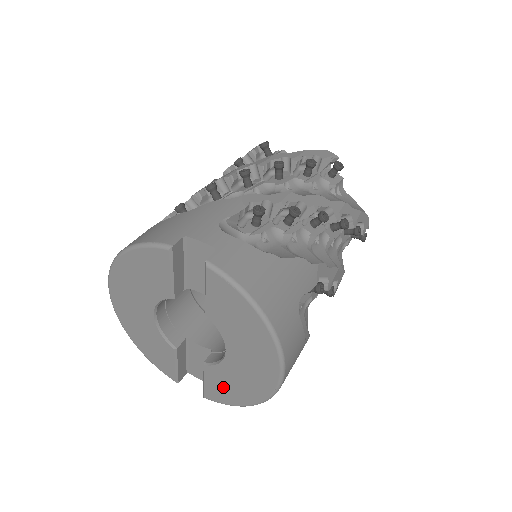
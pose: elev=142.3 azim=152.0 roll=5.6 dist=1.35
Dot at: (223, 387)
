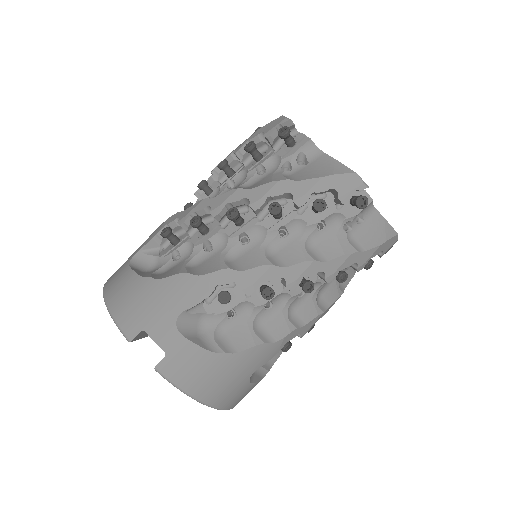
Dot at: occluded
